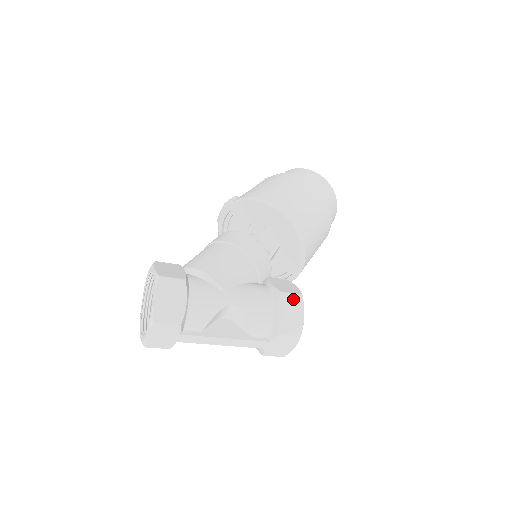
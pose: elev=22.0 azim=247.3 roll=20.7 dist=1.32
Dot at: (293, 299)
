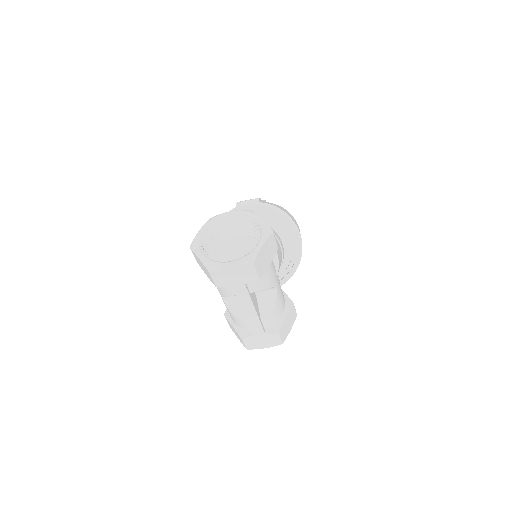
Dot at: (294, 314)
